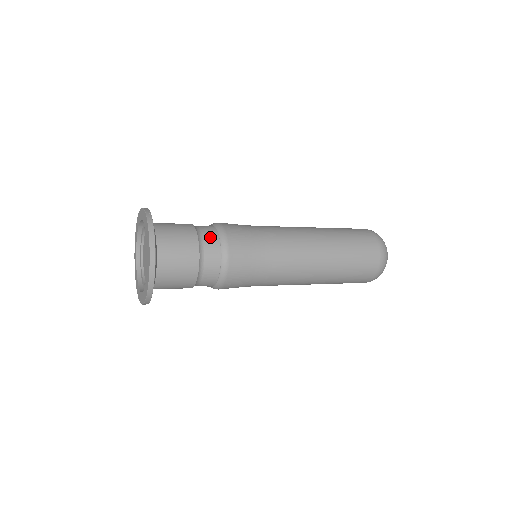
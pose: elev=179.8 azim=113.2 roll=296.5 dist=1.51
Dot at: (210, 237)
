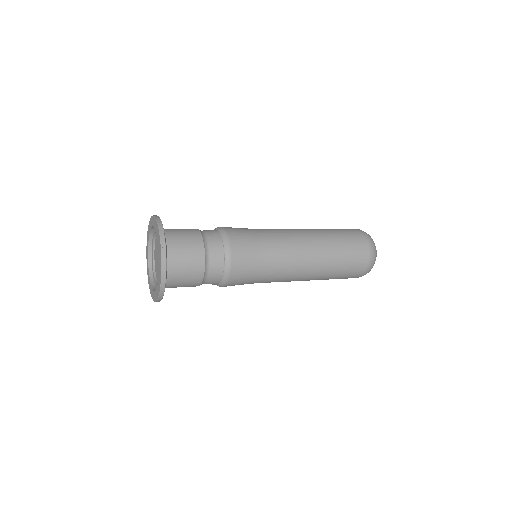
Dot at: (216, 261)
